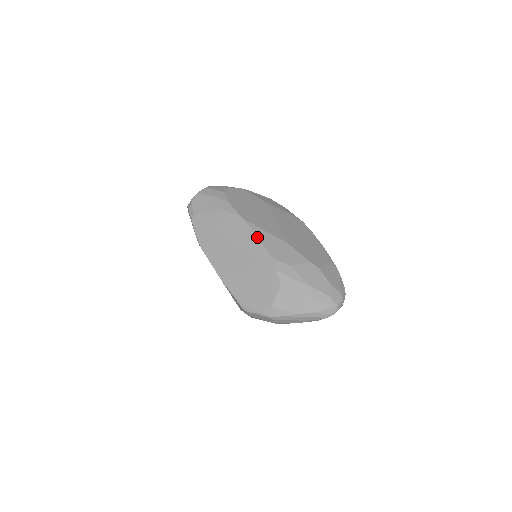
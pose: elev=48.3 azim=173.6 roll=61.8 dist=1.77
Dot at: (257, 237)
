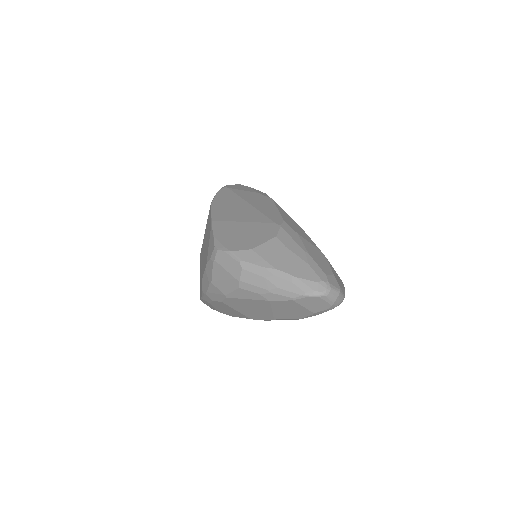
Dot at: (277, 208)
